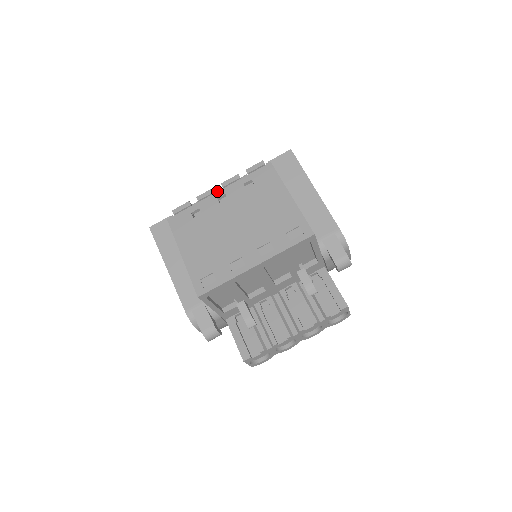
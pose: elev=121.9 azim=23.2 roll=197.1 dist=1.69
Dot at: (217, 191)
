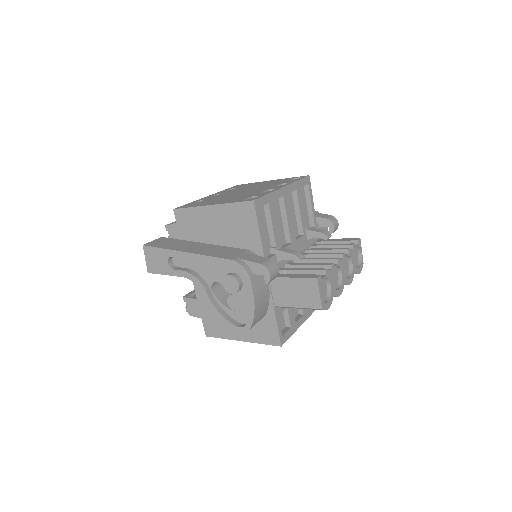
Dot at: (207, 196)
